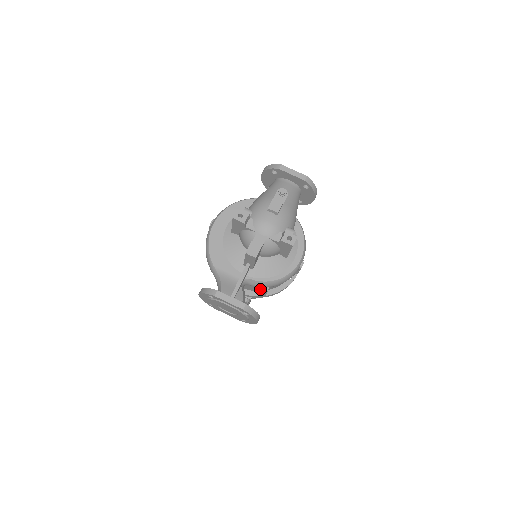
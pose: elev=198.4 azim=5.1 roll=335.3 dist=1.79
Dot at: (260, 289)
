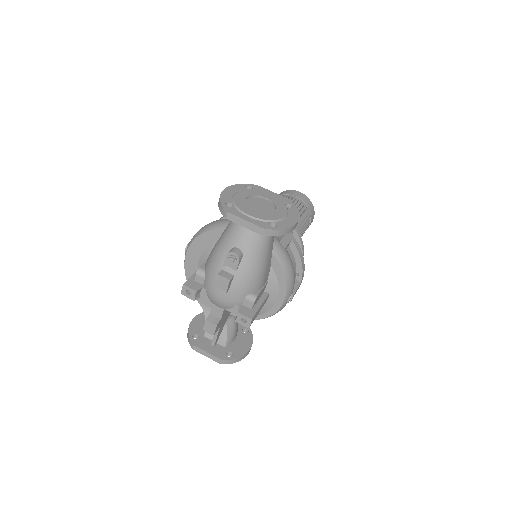
Dot at: occluded
